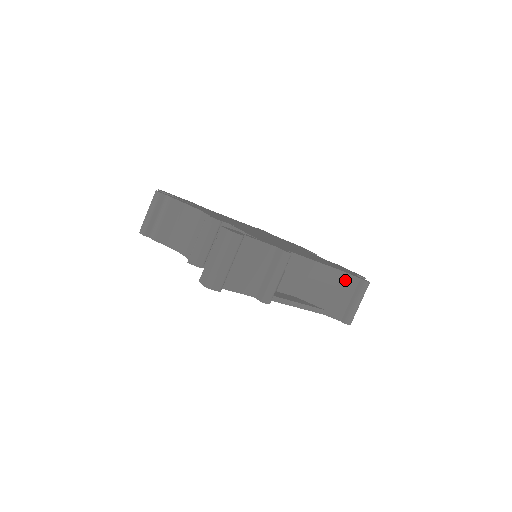
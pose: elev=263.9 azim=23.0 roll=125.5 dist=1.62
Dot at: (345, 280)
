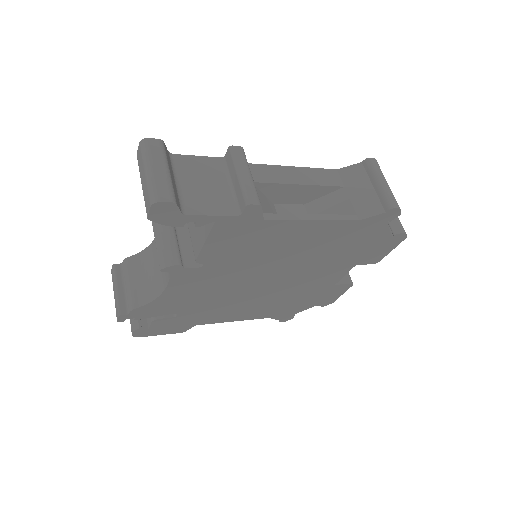
Dot at: (348, 175)
